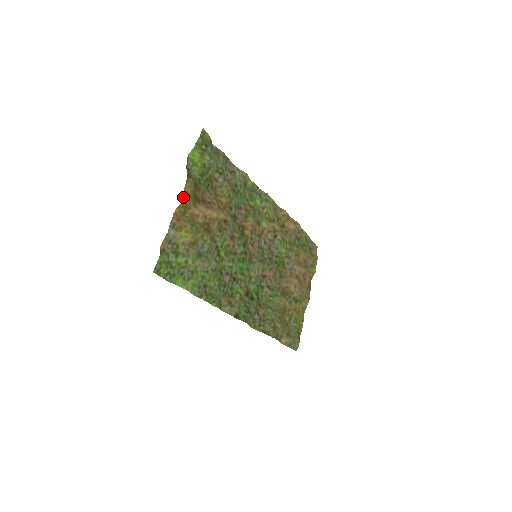
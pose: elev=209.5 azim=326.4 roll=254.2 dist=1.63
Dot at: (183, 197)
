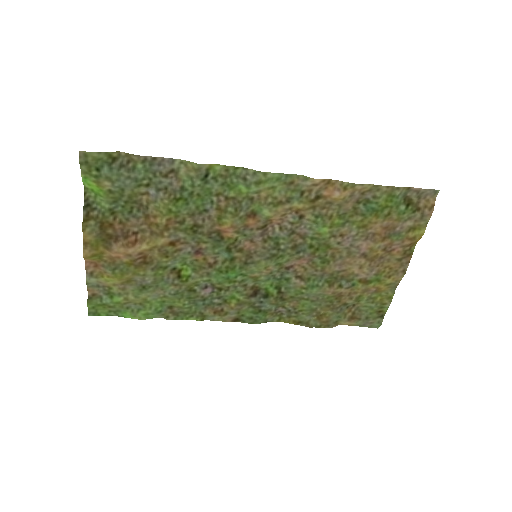
Dot at: (84, 249)
